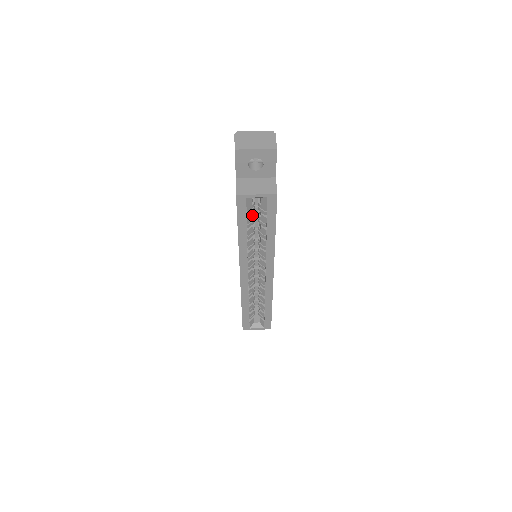
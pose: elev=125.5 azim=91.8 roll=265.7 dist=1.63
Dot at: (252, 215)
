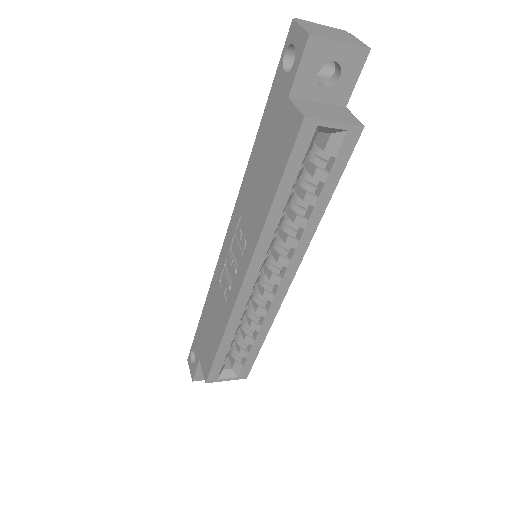
Dot at: occluded
